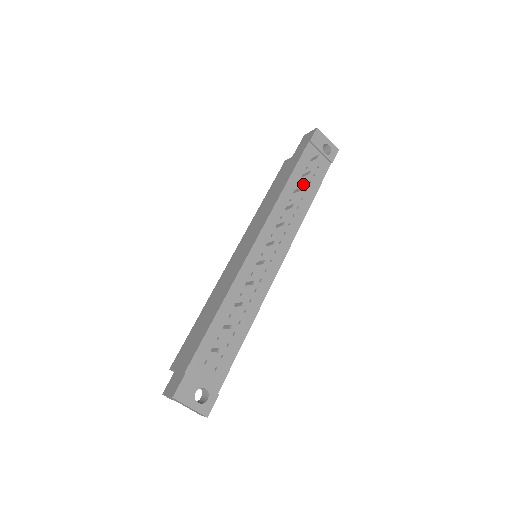
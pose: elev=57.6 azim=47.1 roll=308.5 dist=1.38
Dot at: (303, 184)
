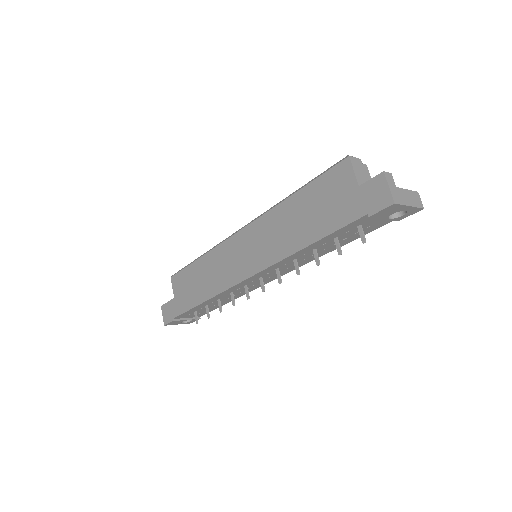
Dot at: (332, 242)
